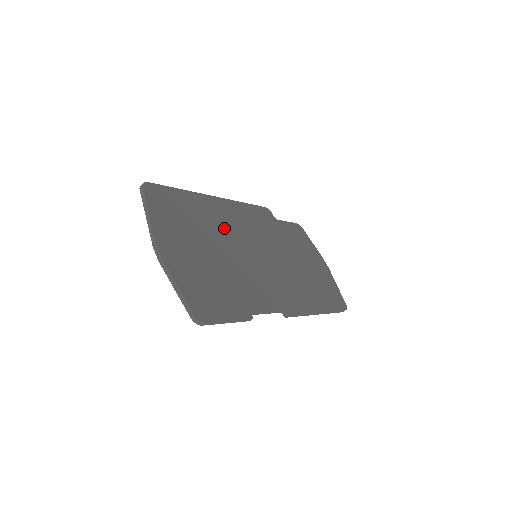
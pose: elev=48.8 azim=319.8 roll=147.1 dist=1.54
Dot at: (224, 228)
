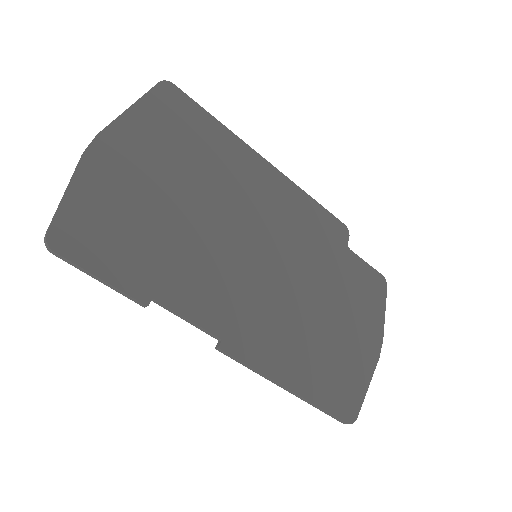
Dot at: (237, 195)
